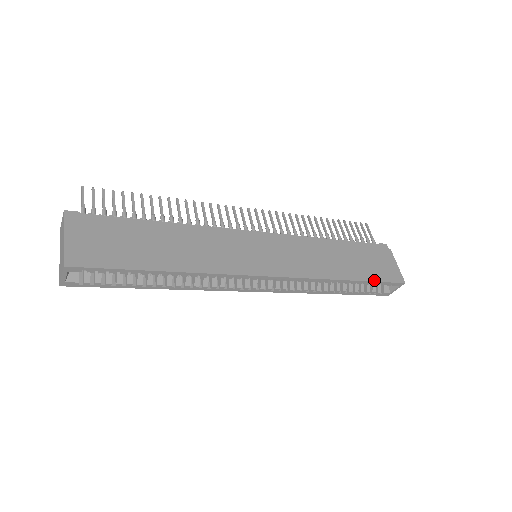
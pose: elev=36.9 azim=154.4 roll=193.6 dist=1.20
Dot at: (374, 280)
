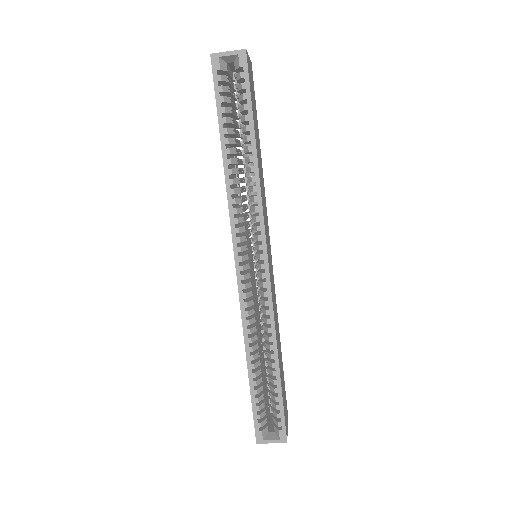
Dot at: occluded
